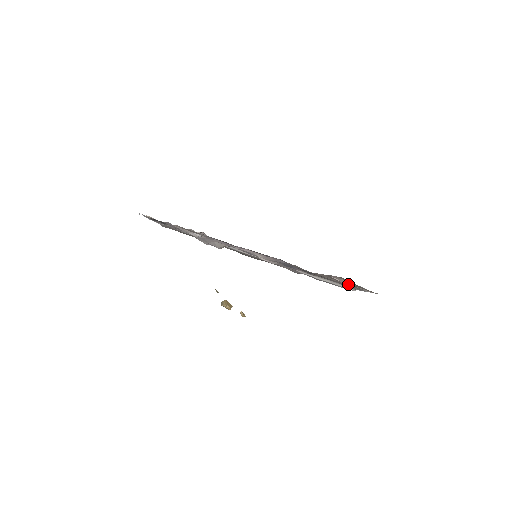
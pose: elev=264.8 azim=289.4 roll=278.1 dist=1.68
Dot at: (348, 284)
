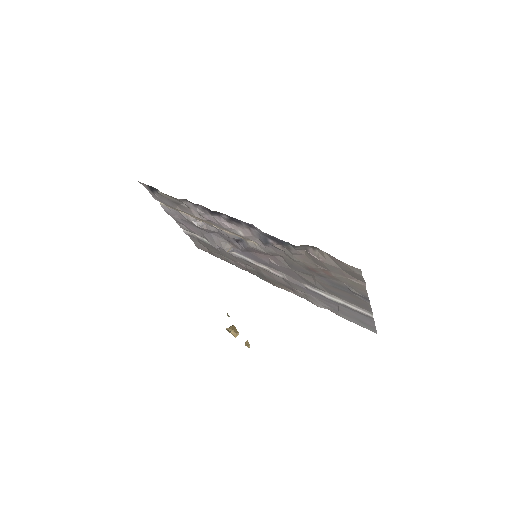
Dot at: (335, 272)
